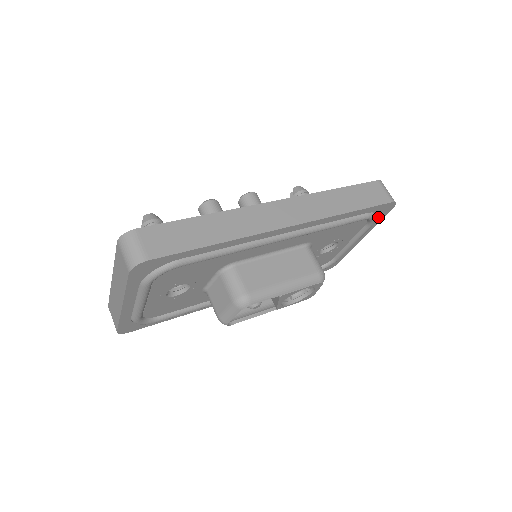
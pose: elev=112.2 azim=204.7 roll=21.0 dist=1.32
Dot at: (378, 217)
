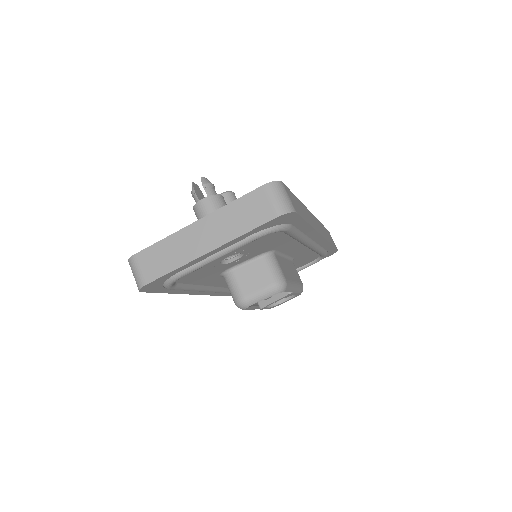
Dot at: occluded
